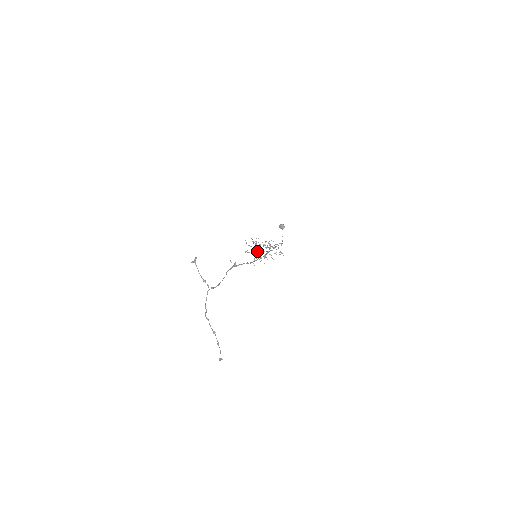
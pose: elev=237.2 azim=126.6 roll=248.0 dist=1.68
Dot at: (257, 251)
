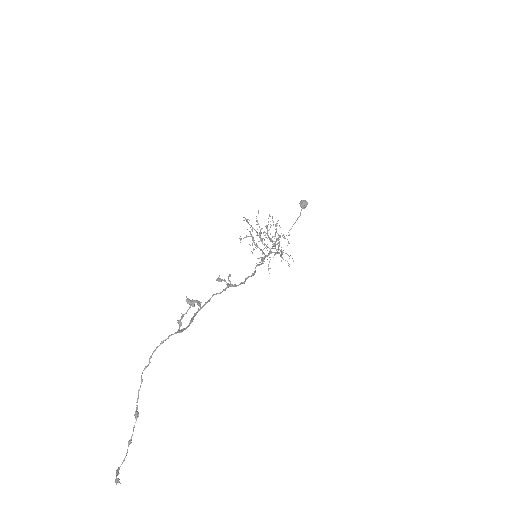
Dot at: (260, 236)
